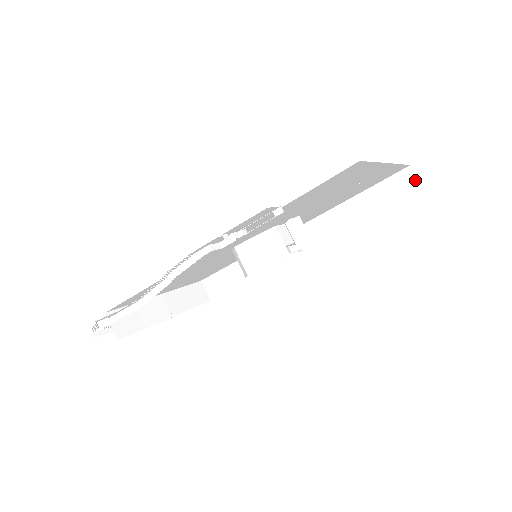
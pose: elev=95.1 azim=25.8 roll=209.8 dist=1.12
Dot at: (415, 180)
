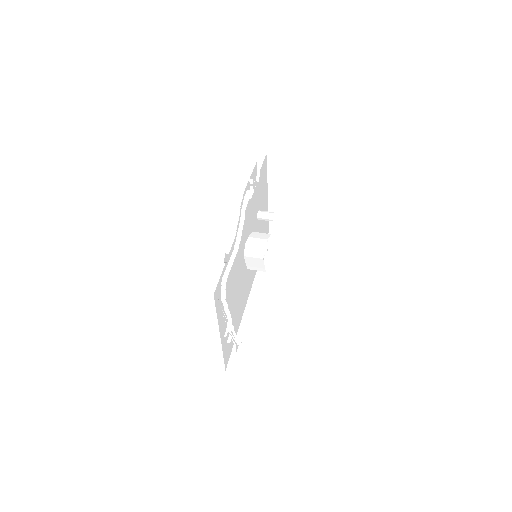
Dot at: (277, 233)
